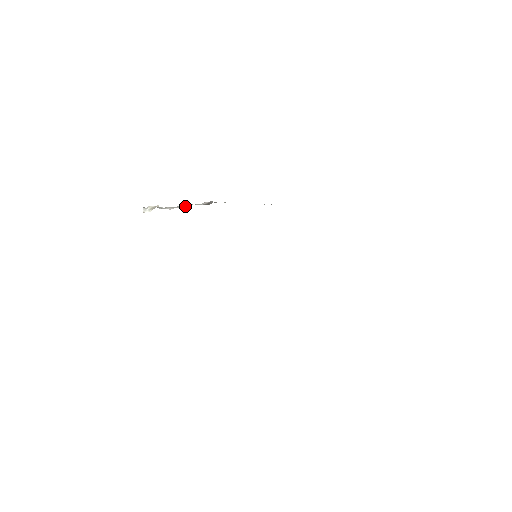
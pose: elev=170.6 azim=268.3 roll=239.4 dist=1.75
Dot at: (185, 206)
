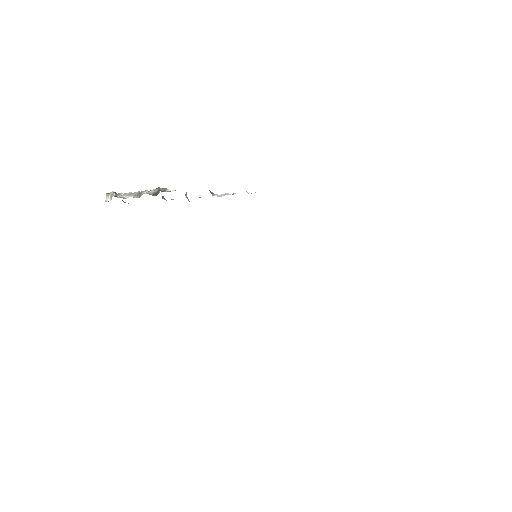
Dot at: (136, 195)
